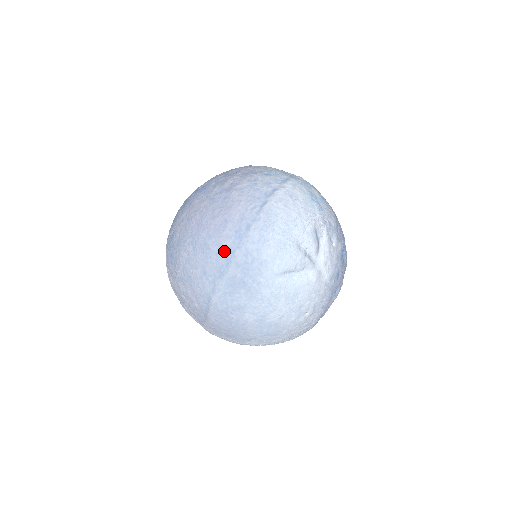
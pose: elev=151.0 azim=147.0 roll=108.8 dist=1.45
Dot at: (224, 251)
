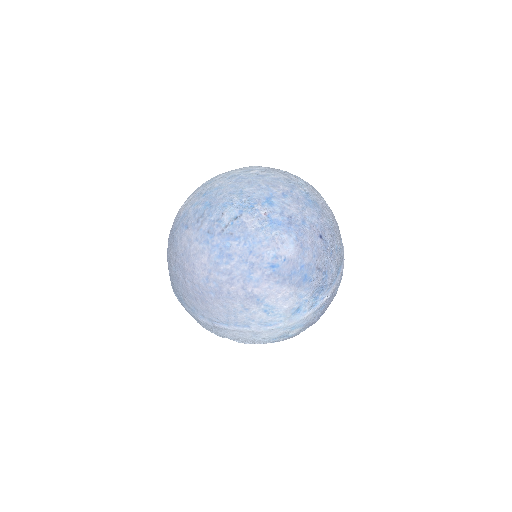
Dot at: (182, 298)
